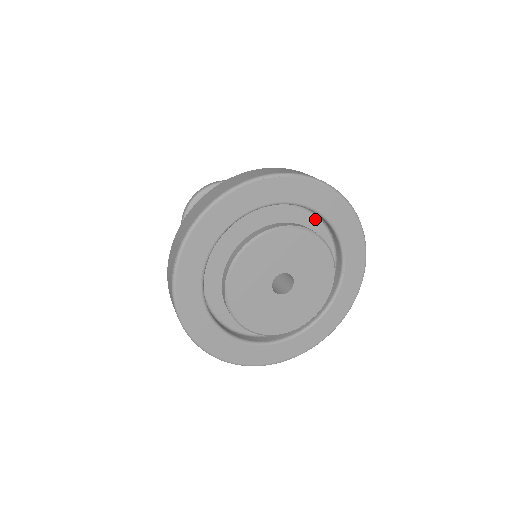
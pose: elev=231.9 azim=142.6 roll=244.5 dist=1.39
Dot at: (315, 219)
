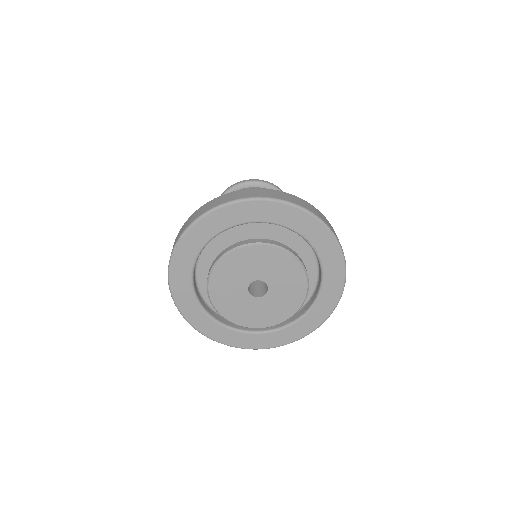
Dot at: occluded
